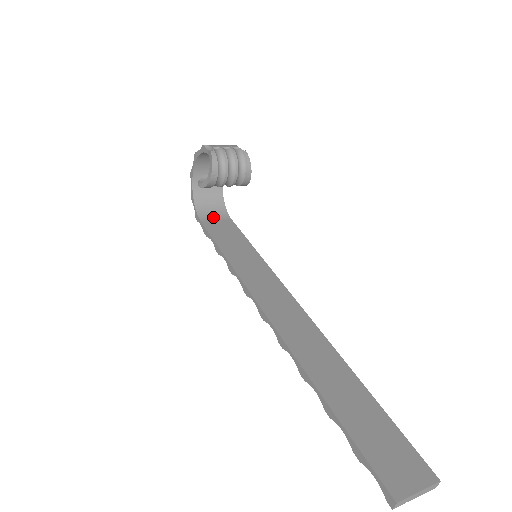
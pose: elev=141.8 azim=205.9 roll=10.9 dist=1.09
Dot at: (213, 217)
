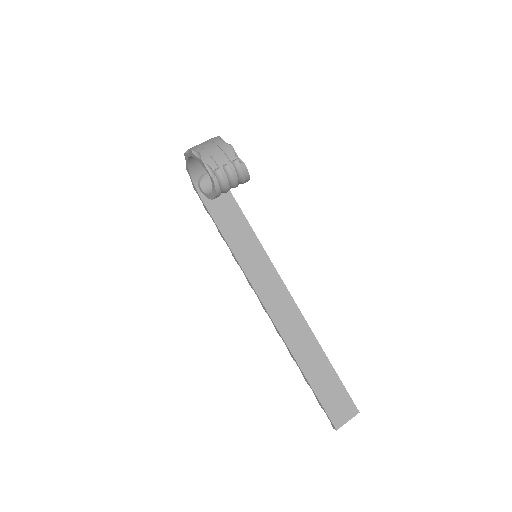
Dot at: occluded
